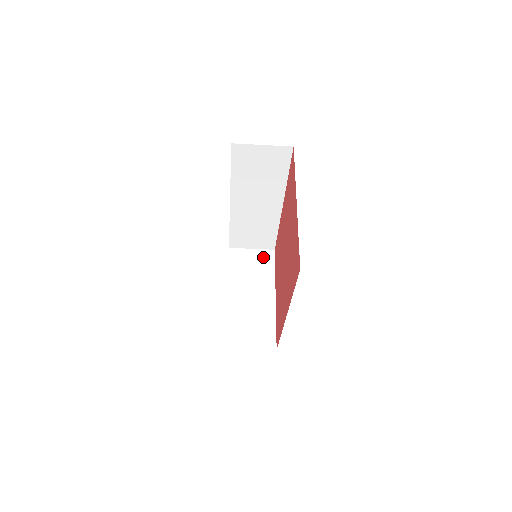
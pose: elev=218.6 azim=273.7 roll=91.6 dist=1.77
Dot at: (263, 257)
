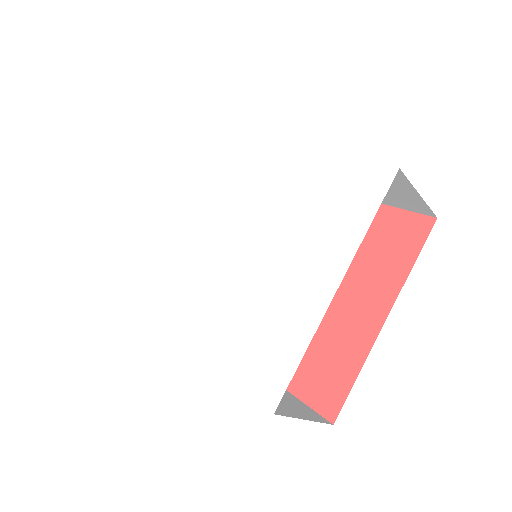
Dot at: occluded
